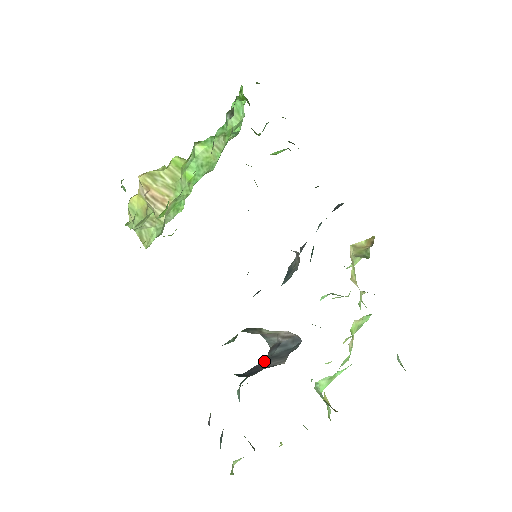
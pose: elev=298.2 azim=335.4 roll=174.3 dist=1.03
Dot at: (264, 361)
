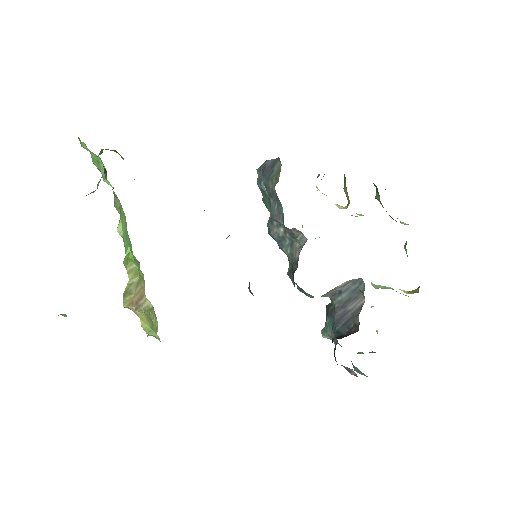
Dot at: (340, 309)
